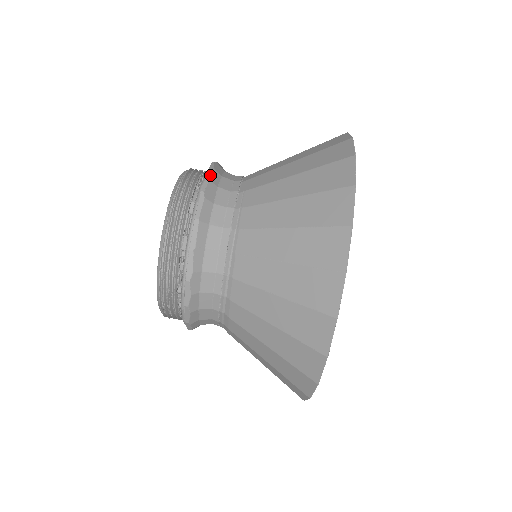
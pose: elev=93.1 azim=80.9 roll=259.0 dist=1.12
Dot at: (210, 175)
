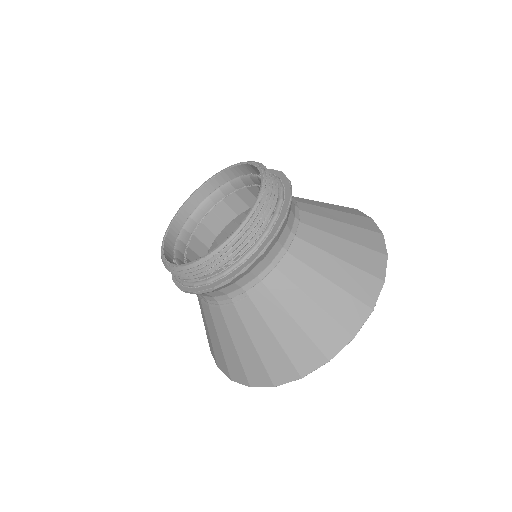
Dot at: (234, 279)
